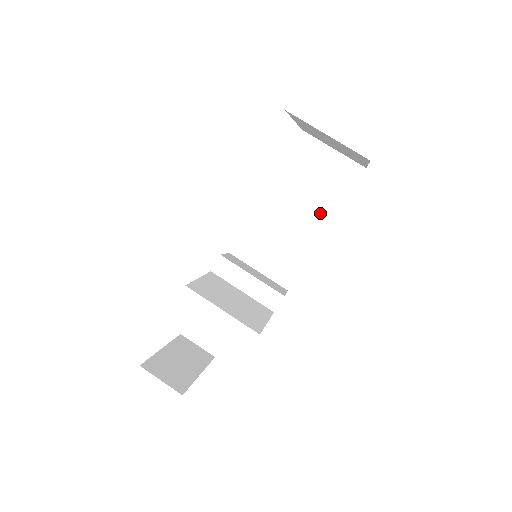
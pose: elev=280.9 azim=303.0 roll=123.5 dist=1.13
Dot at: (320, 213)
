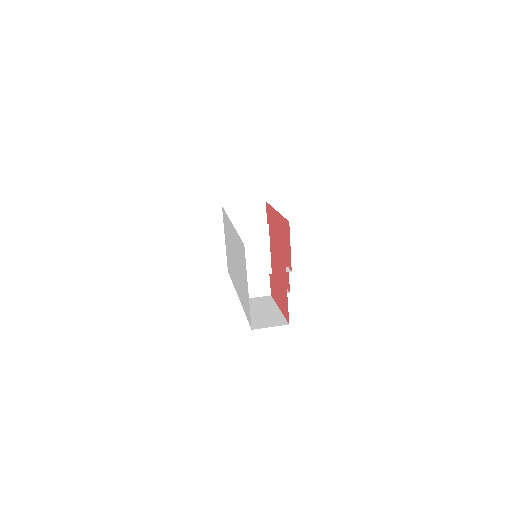
Dot at: occluded
